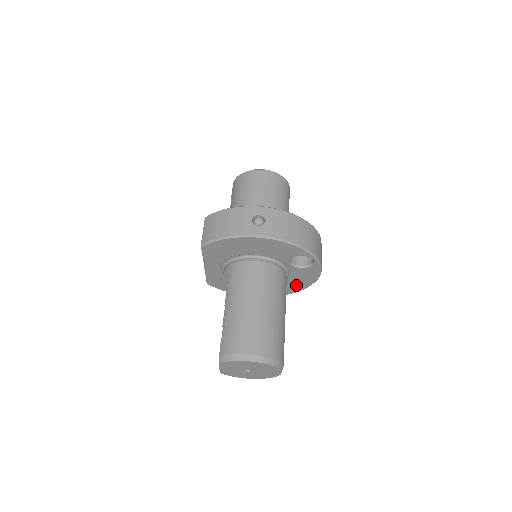
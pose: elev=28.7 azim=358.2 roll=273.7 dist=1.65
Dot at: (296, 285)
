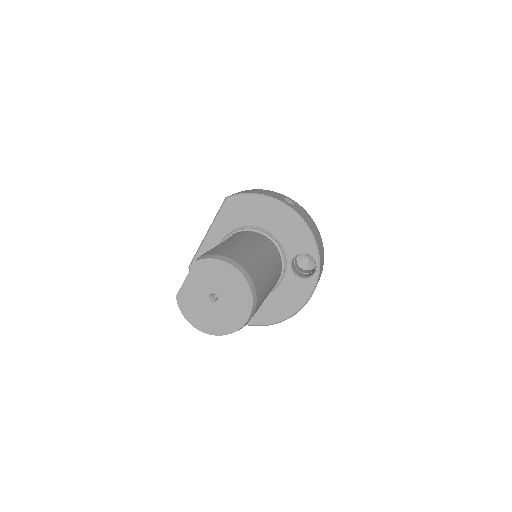
Dot at: (275, 310)
